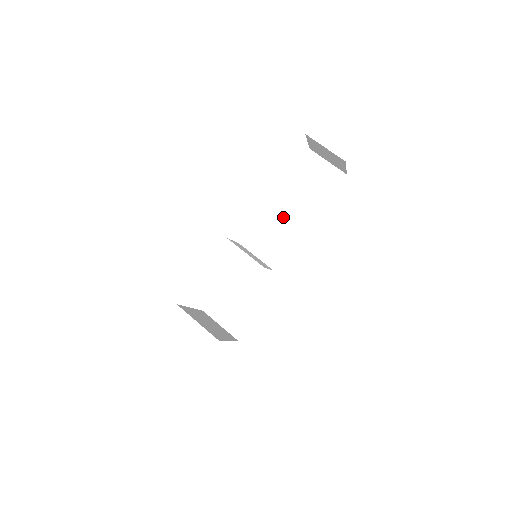
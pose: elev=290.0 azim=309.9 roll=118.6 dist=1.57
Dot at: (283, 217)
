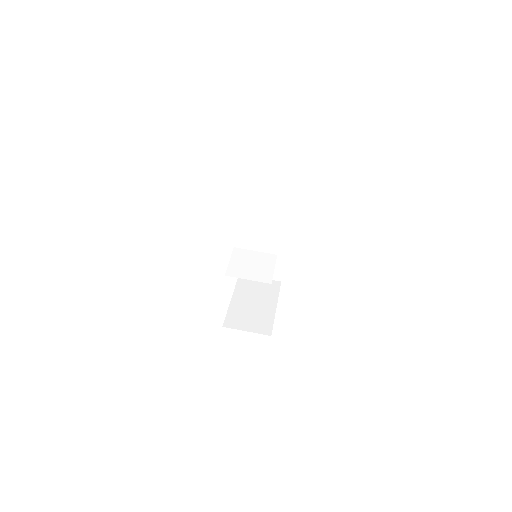
Dot at: (257, 213)
